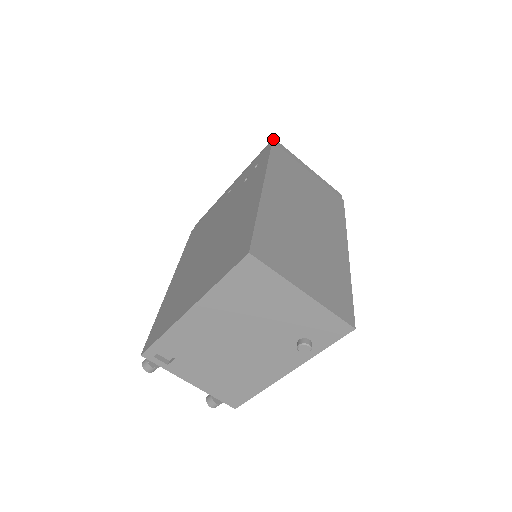
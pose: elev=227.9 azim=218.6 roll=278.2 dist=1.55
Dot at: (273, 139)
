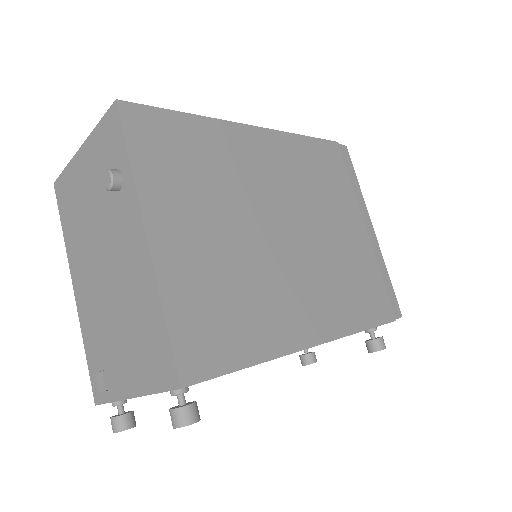
Dot at: occluded
